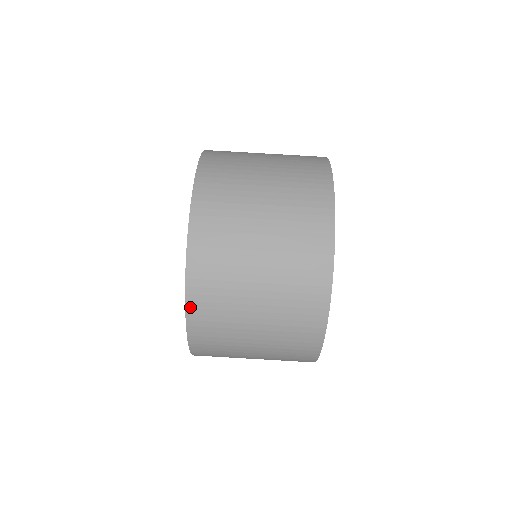
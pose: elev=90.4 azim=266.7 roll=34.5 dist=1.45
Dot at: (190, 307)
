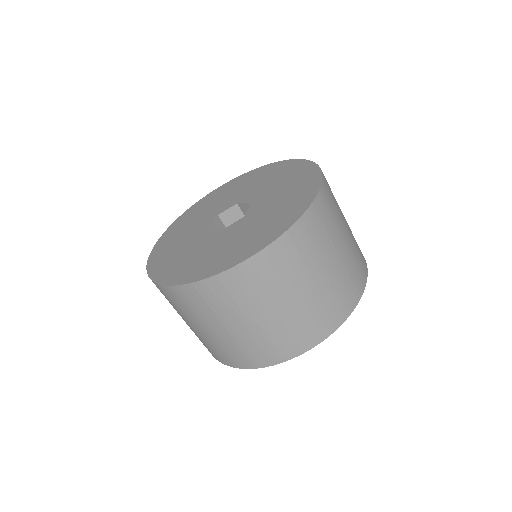
Dot at: (160, 286)
